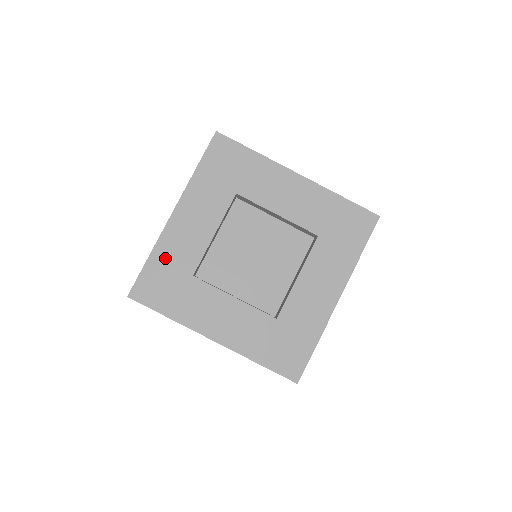
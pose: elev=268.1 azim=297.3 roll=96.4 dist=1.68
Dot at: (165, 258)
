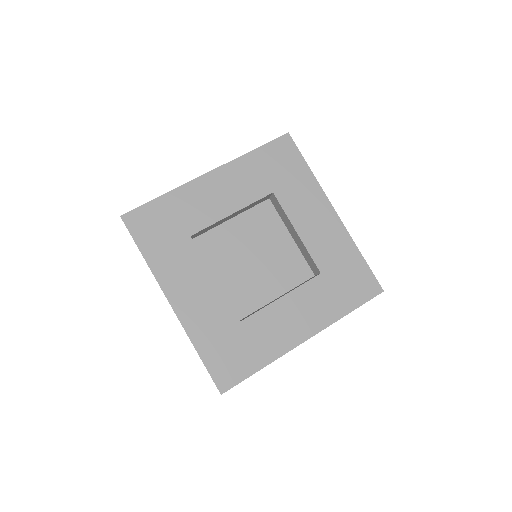
Dot at: (176, 205)
